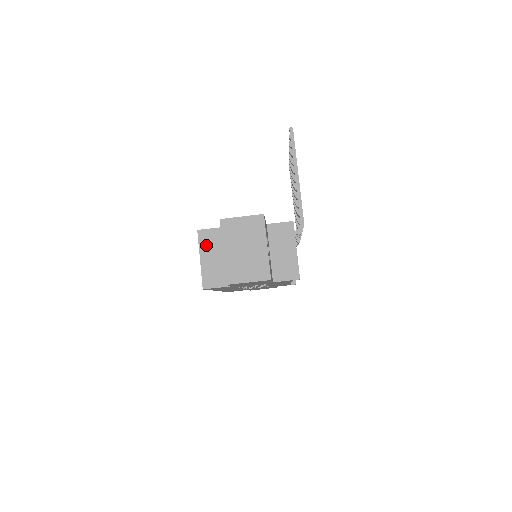
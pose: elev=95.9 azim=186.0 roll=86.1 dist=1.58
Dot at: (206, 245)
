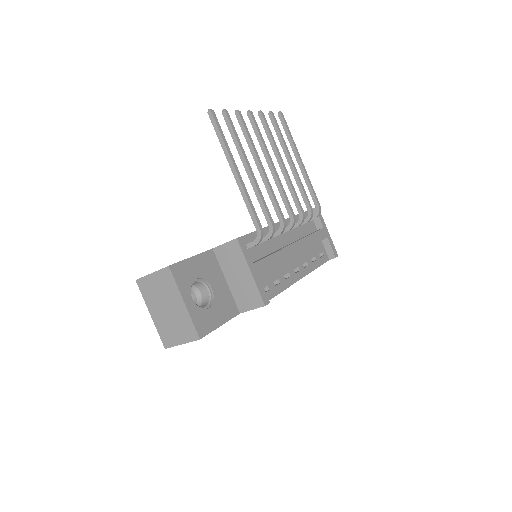
Dot at: occluded
